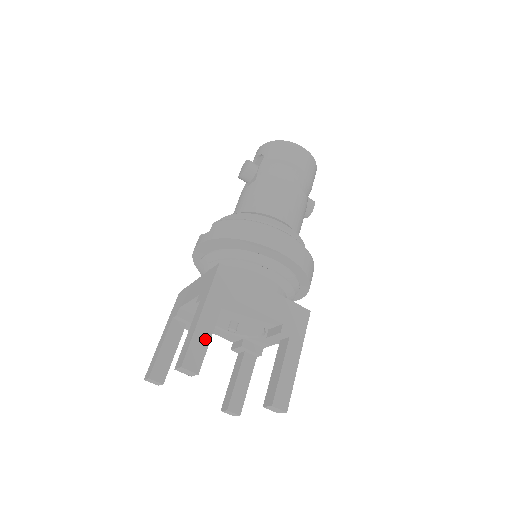
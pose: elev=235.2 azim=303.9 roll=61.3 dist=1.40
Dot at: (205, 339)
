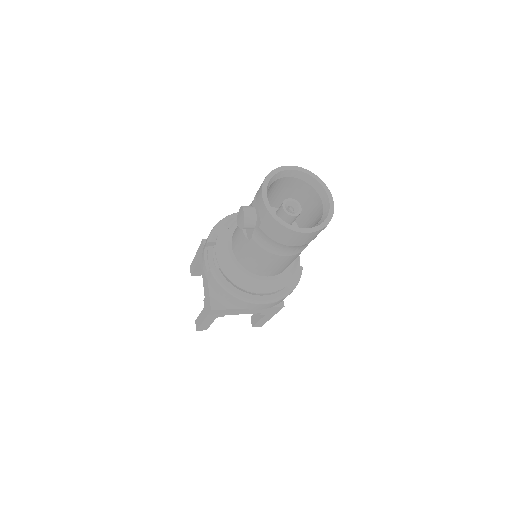
Dot at: (208, 325)
